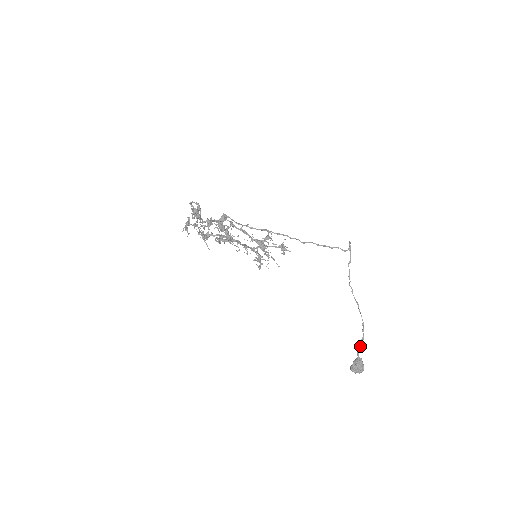
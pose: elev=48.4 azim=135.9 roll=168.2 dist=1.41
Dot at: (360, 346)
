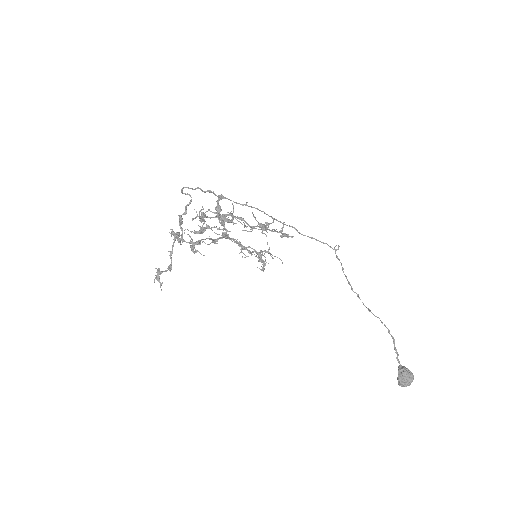
Dot at: (395, 348)
